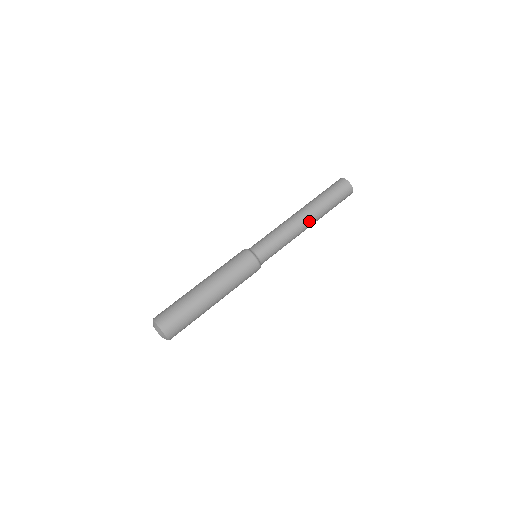
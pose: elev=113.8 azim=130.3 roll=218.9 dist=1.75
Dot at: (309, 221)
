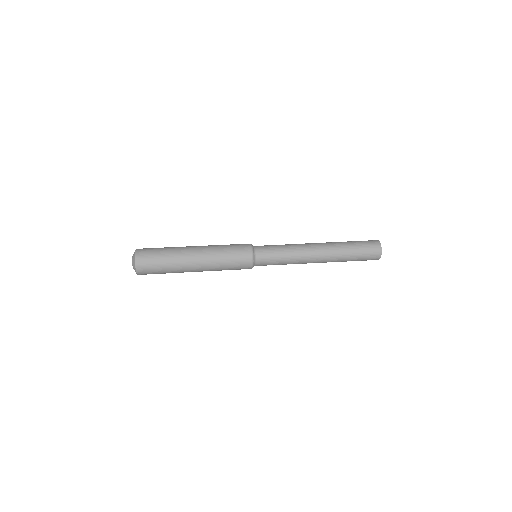
Dot at: (320, 245)
